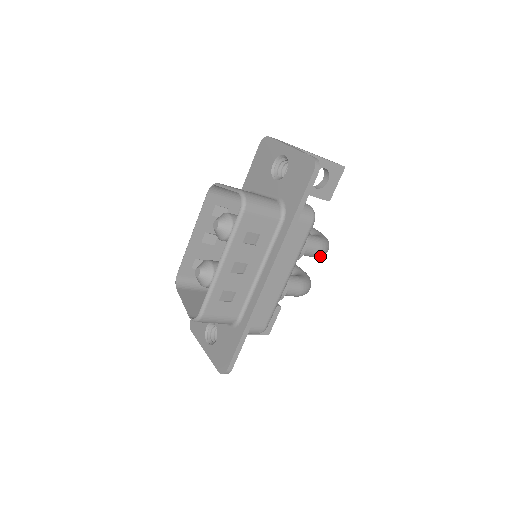
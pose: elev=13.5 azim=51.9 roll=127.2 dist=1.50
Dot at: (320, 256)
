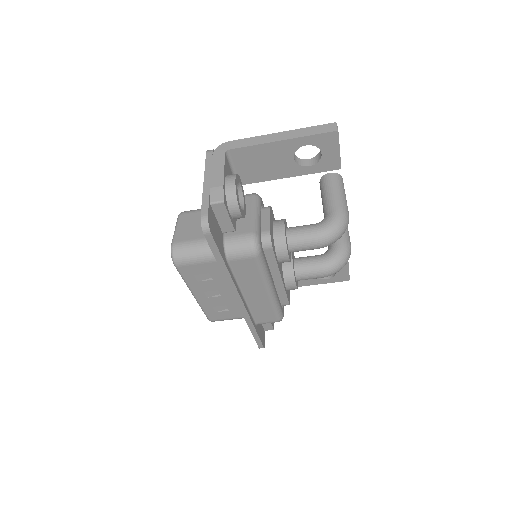
Dot at: (328, 245)
